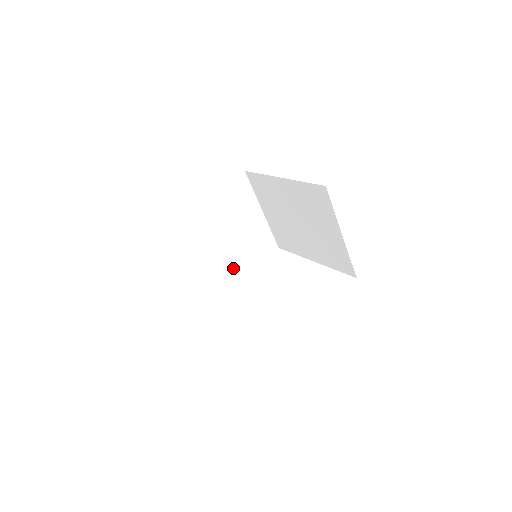
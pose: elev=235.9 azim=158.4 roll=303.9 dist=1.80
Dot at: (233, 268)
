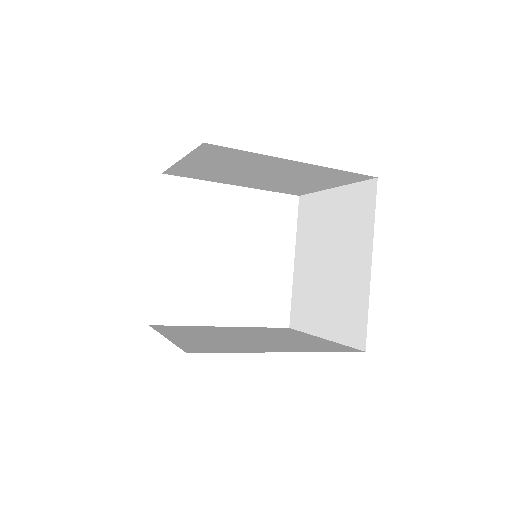
Dot at: occluded
